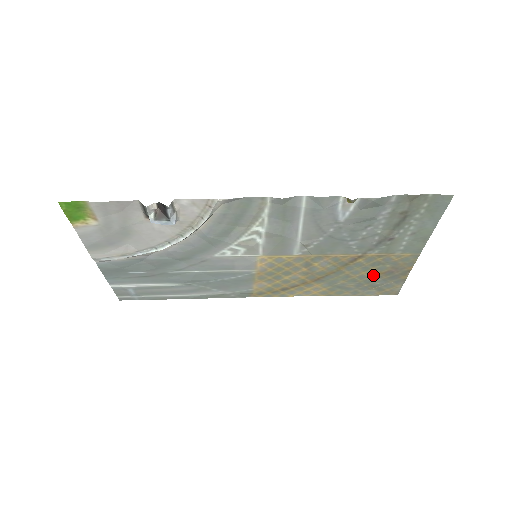
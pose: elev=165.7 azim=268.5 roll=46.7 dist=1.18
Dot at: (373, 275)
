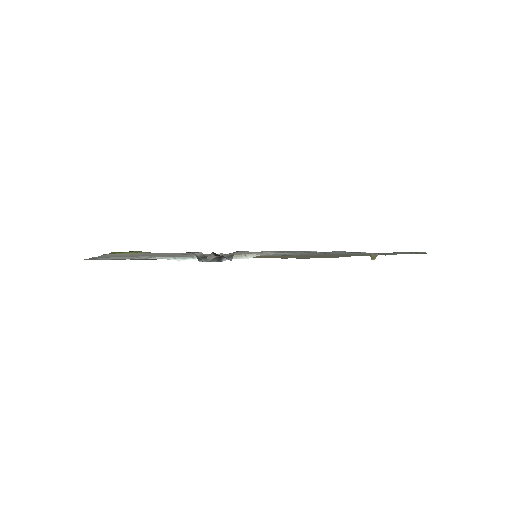
Dot at: (327, 256)
